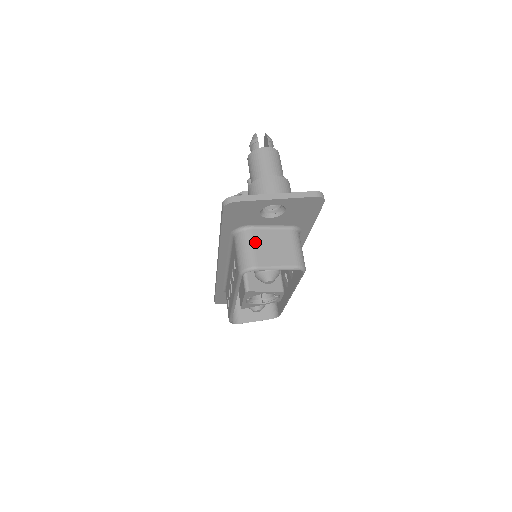
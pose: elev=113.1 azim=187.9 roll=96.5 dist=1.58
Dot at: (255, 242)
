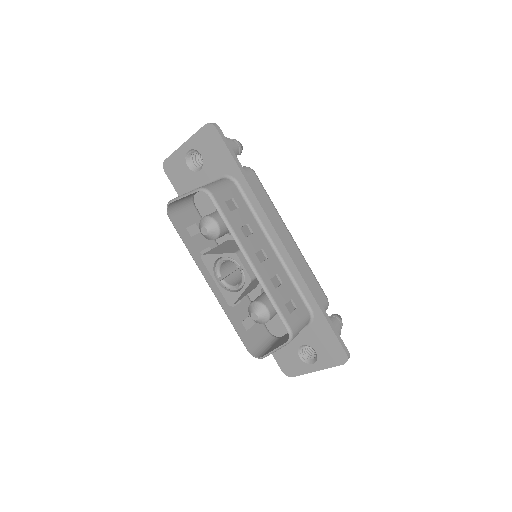
Dot at: occluded
